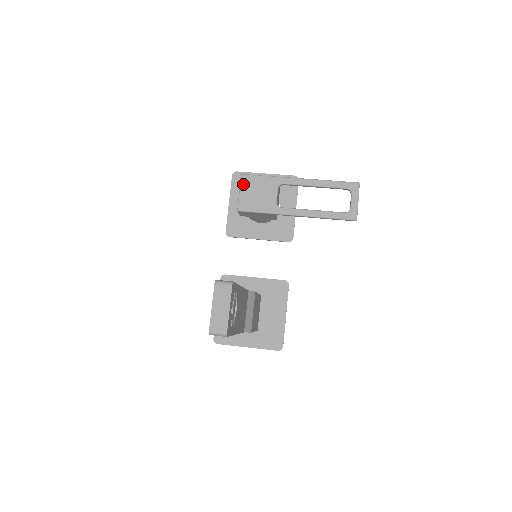
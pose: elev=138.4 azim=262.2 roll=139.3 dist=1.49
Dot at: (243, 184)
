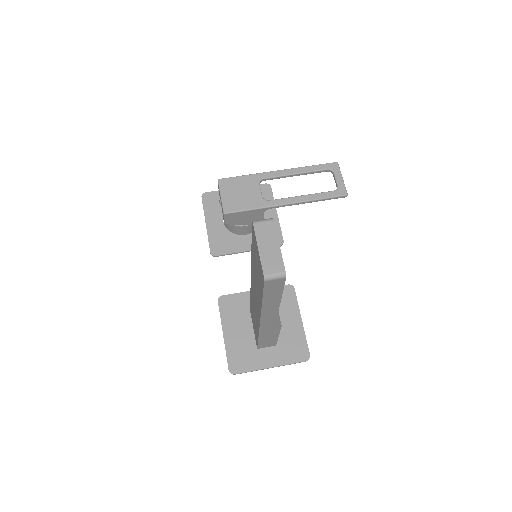
Dot at: (222, 188)
